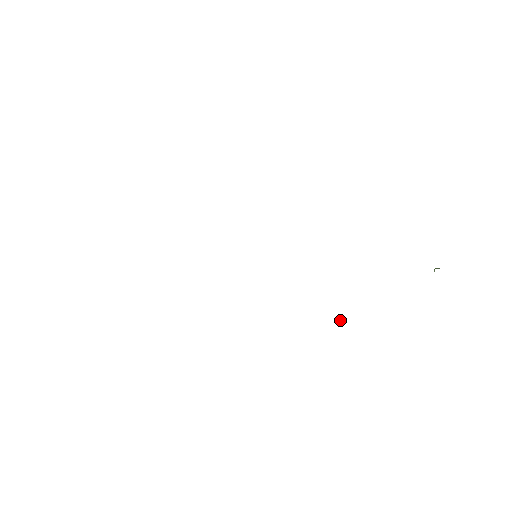
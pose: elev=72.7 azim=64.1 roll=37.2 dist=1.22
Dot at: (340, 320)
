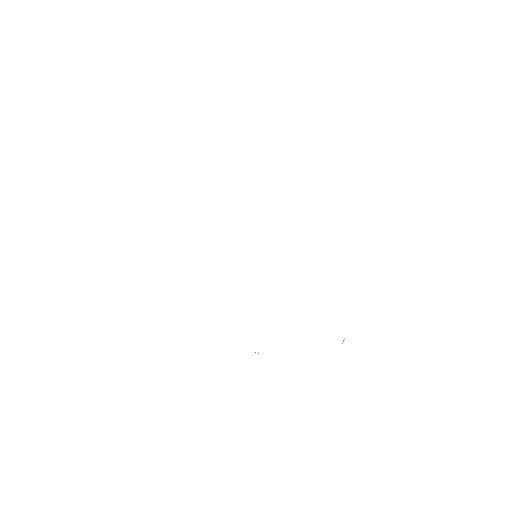
Dot at: (258, 353)
